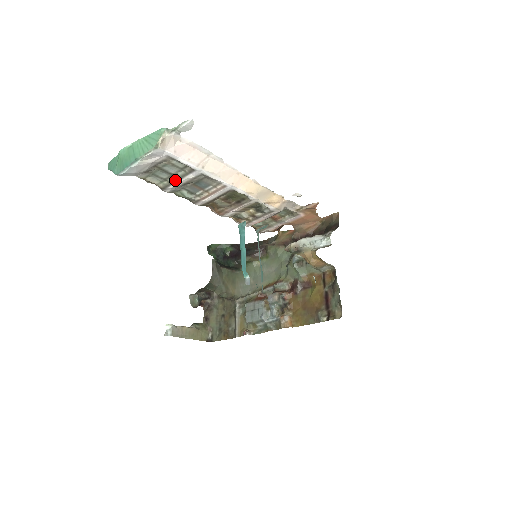
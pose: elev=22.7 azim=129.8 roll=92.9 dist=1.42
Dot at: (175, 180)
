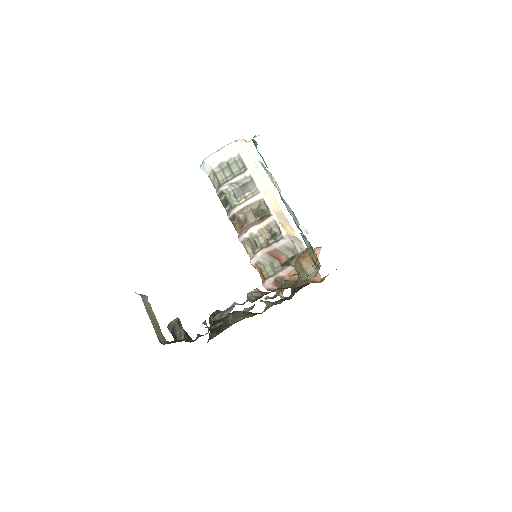
Dot at: (232, 179)
